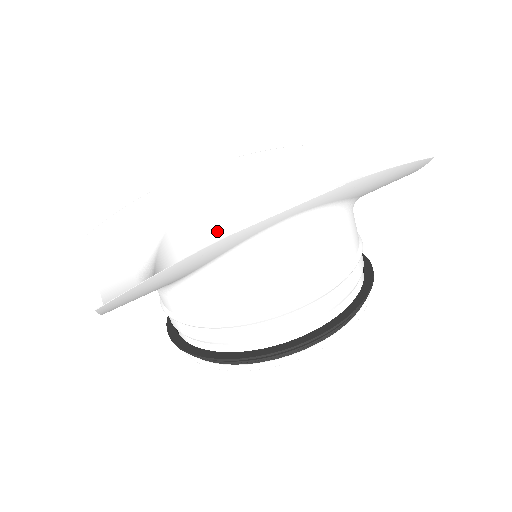
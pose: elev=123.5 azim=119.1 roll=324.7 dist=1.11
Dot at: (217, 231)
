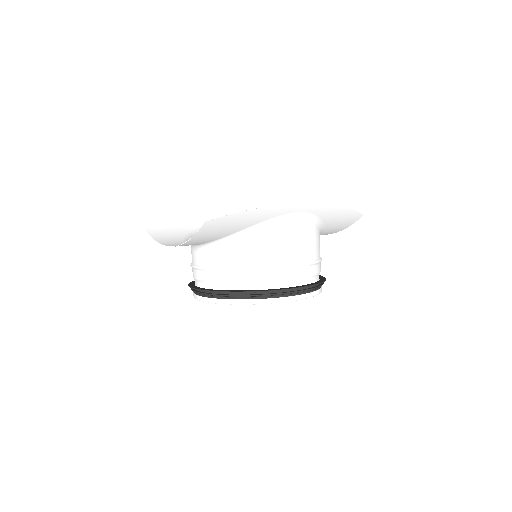
Dot at: occluded
